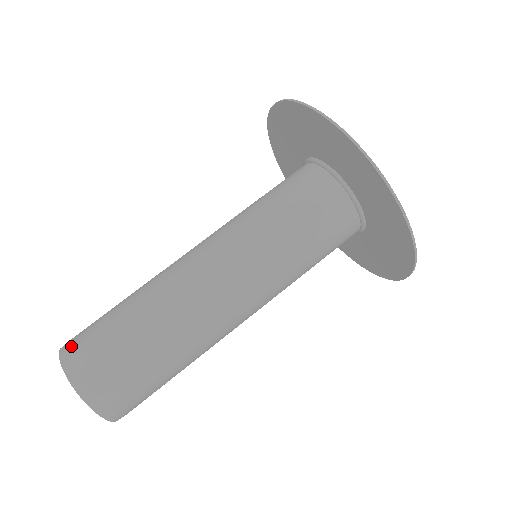
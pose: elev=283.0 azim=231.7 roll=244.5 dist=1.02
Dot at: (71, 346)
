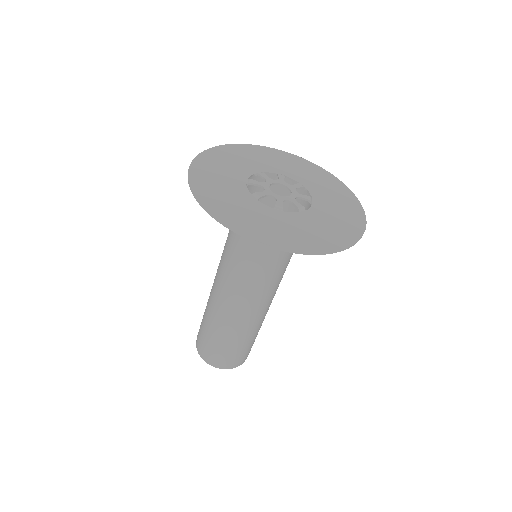
Dot at: occluded
